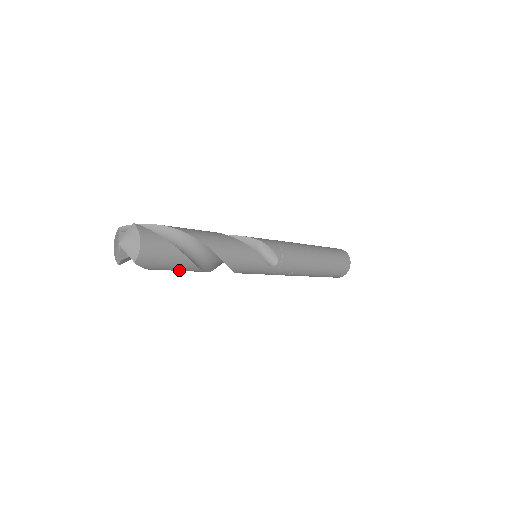
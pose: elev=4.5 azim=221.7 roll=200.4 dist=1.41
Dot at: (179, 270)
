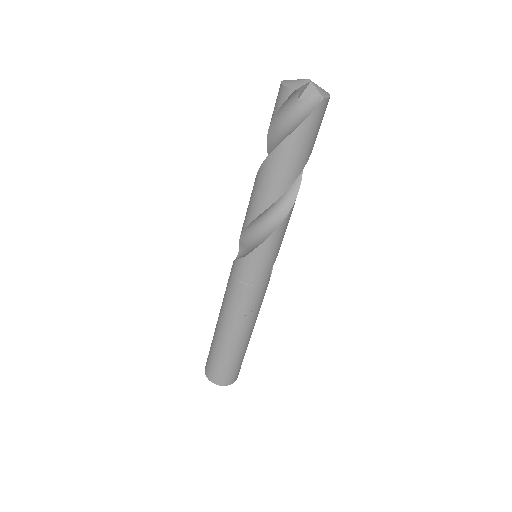
Dot at: (291, 162)
